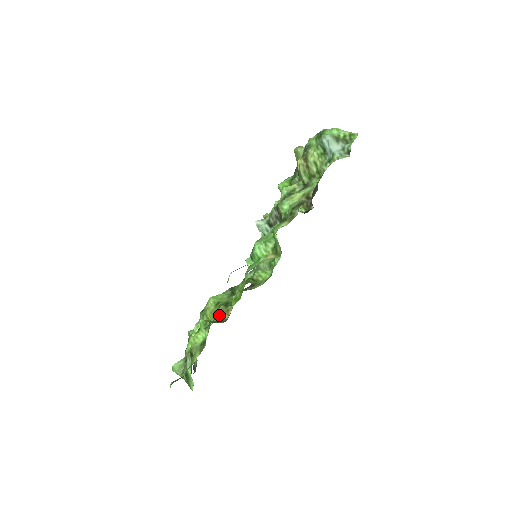
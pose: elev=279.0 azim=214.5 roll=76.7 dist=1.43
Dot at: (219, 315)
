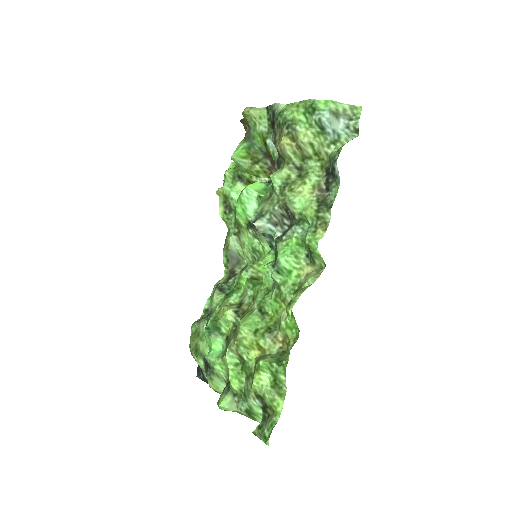
Dot at: (268, 345)
